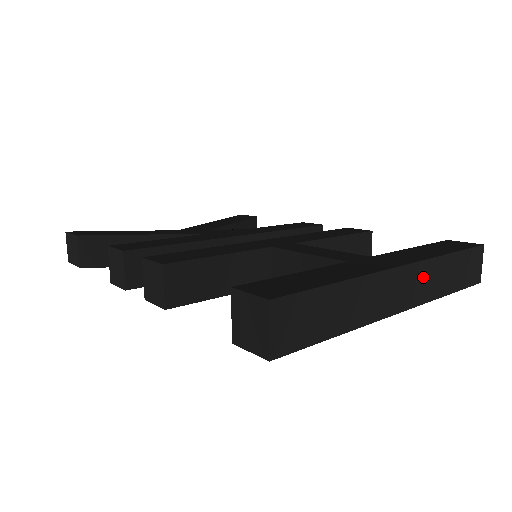
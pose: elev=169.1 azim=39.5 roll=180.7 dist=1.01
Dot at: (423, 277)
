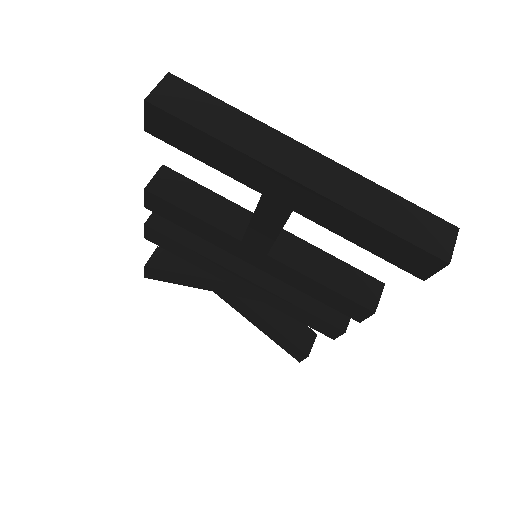
Dot at: (340, 179)
